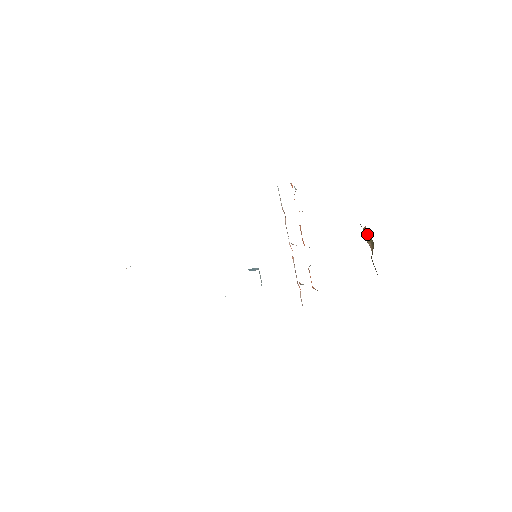
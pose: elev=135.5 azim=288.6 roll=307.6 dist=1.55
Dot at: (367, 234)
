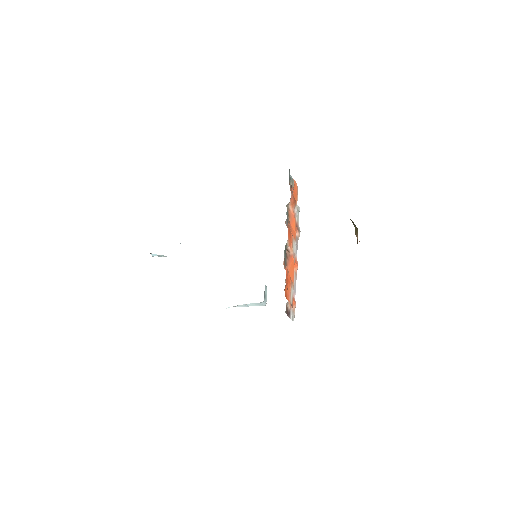
Dot at: (352, 222)
